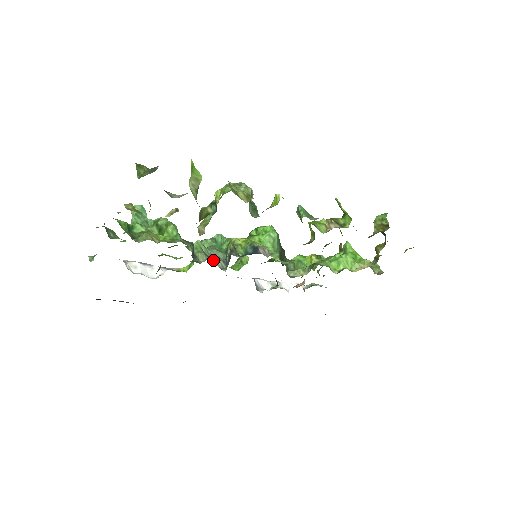
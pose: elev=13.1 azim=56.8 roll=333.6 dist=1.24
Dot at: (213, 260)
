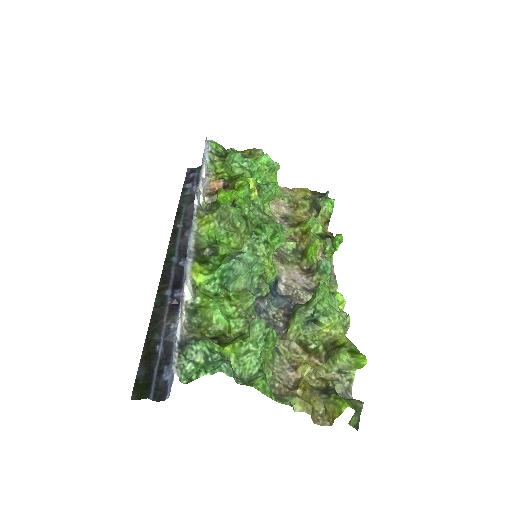
Dot at: occluded
